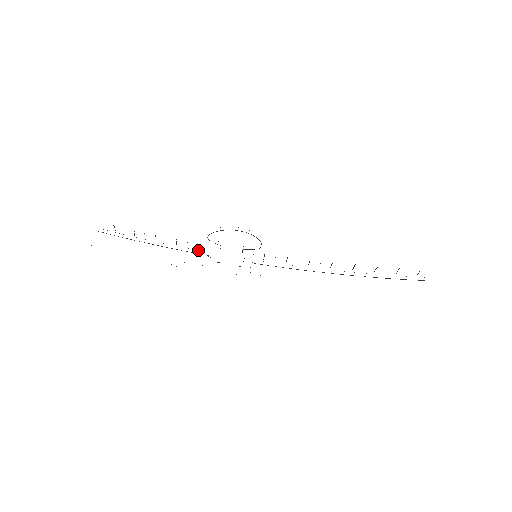
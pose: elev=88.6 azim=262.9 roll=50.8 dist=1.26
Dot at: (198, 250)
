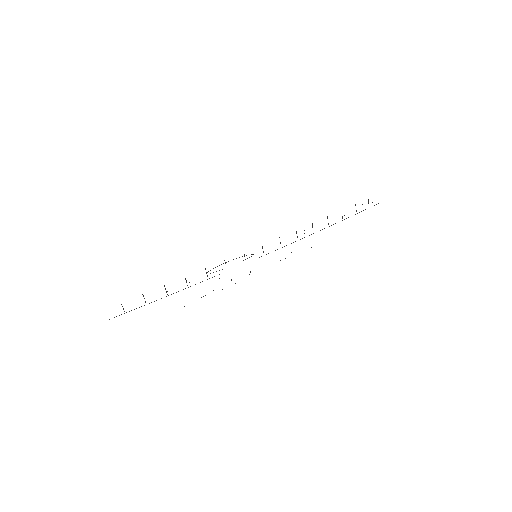
Dot at: occluded
